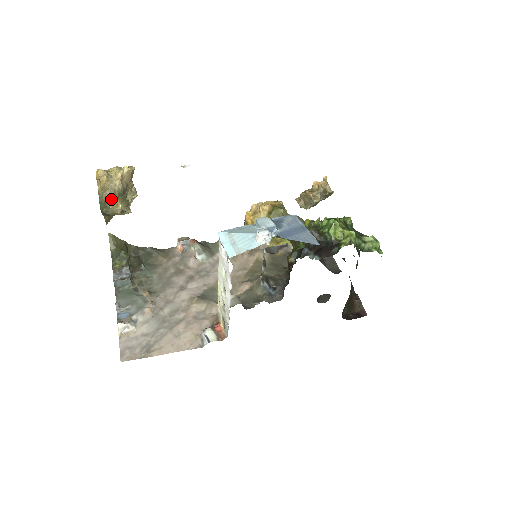
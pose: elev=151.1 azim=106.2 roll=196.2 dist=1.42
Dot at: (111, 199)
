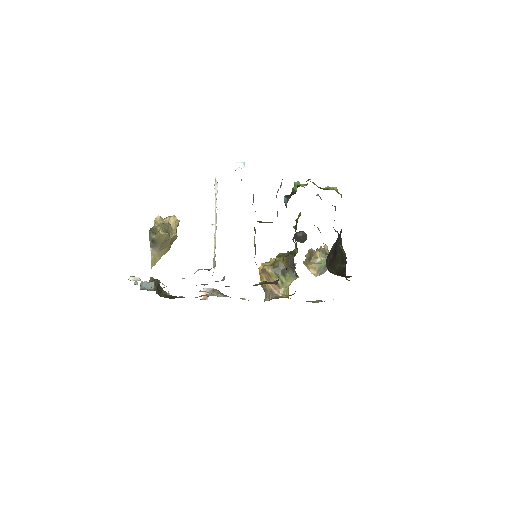
Dot at: (158, 229)
